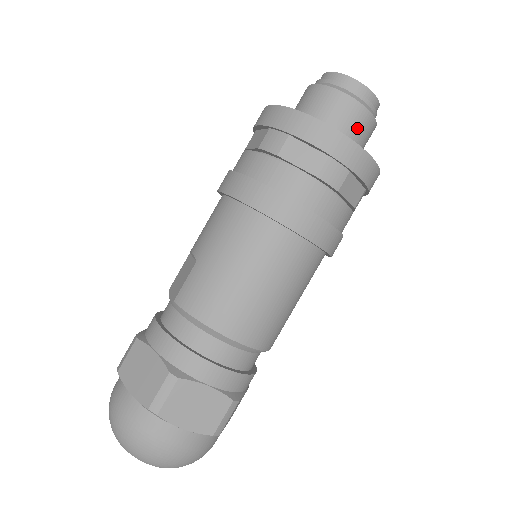
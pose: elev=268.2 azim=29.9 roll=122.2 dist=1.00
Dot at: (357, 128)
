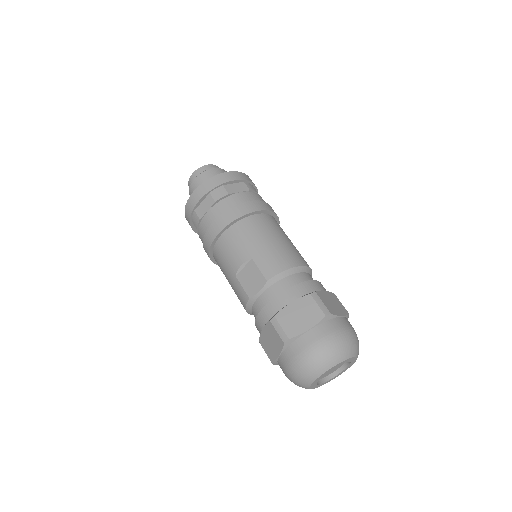
Dot at: occluded
